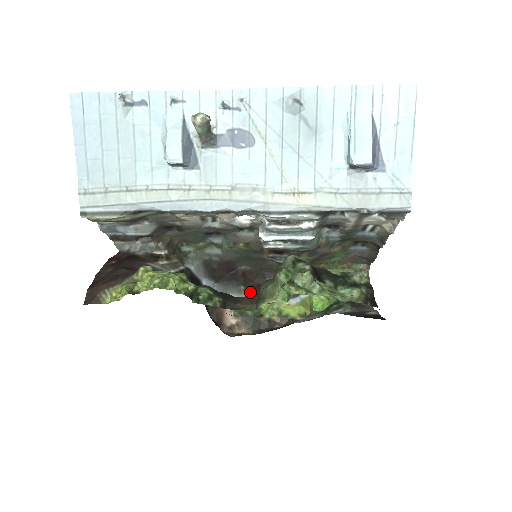
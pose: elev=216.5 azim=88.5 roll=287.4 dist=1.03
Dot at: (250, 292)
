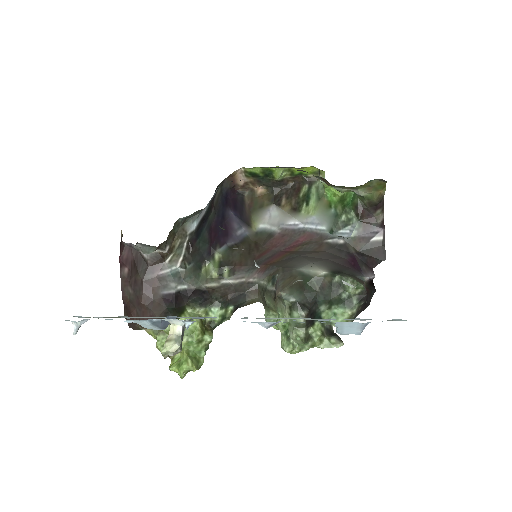
Dot at: occluded
